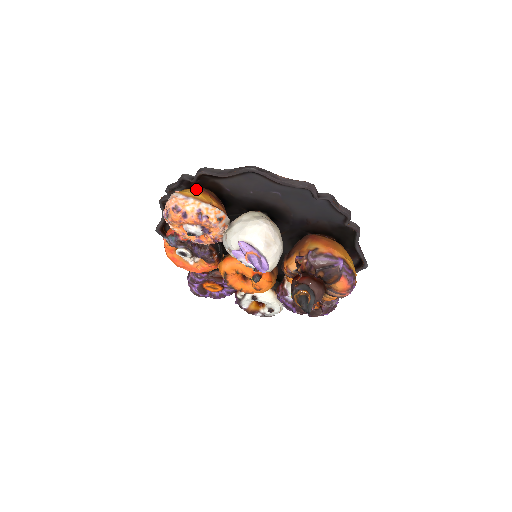
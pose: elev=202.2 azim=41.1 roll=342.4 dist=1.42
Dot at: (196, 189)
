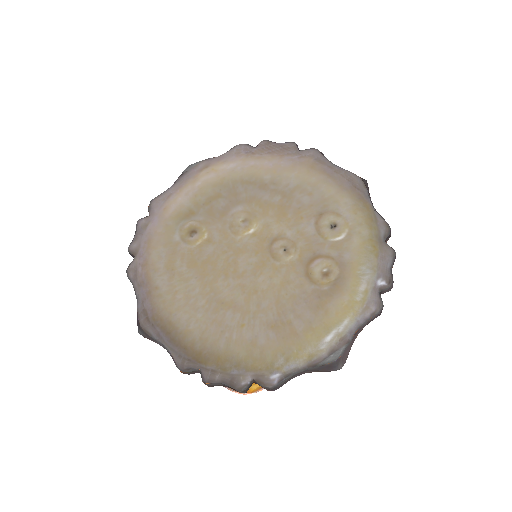
Dot at: occluded
